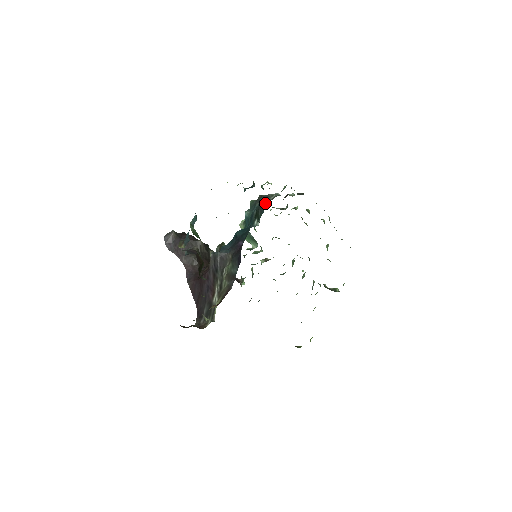
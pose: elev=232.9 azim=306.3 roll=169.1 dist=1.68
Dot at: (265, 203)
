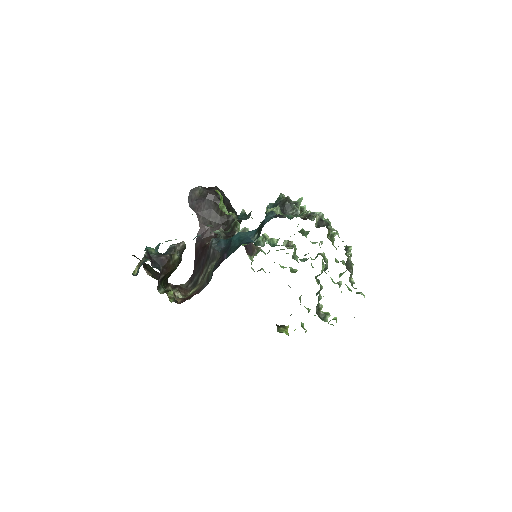
Dot at: (300, 198)
